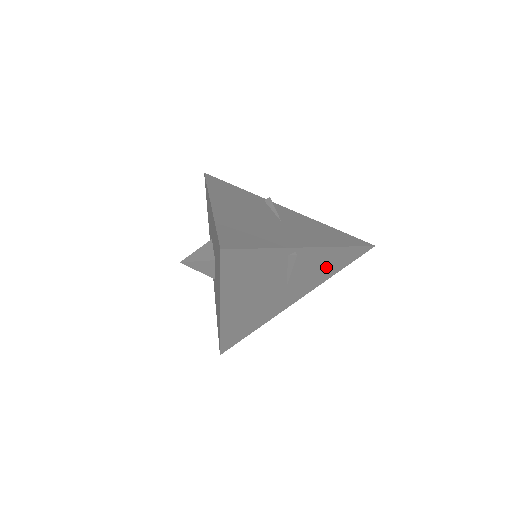
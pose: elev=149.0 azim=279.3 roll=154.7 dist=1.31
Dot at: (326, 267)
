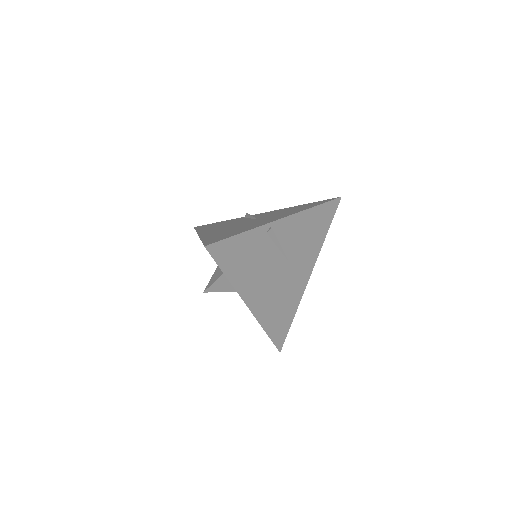
Dot at: occluded
